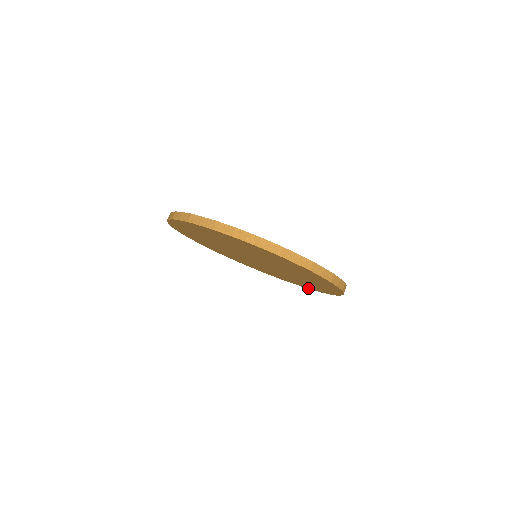
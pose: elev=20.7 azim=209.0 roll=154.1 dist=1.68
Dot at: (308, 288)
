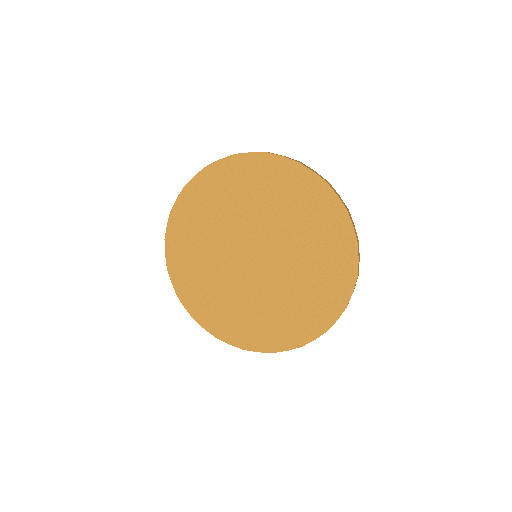
Dot at: (252, 349)
